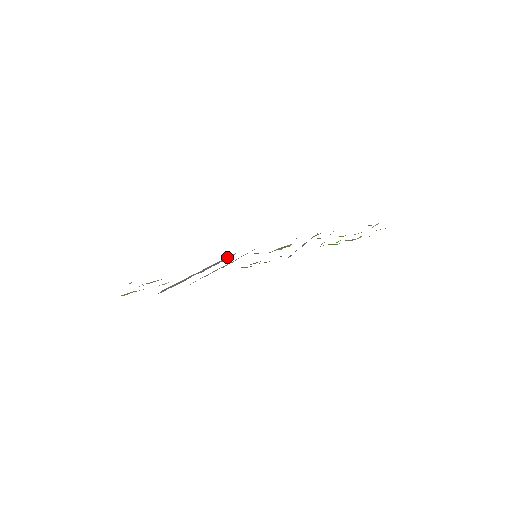
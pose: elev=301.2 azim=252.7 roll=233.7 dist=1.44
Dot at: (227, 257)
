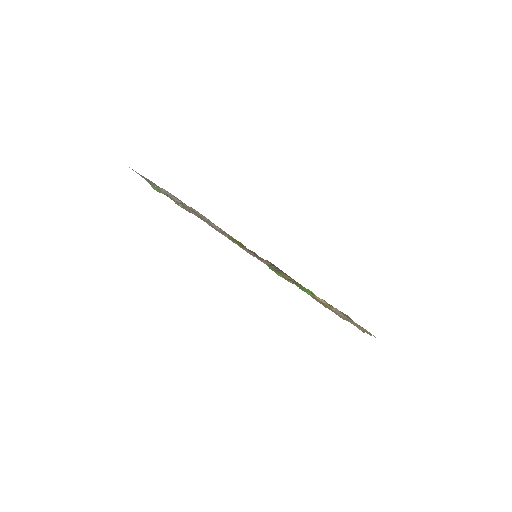
Dot at: occluded
